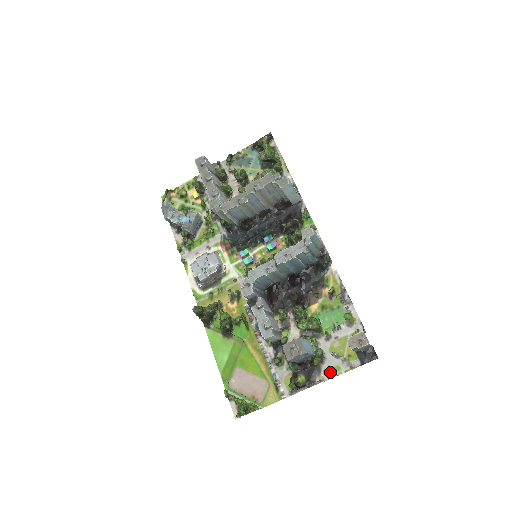
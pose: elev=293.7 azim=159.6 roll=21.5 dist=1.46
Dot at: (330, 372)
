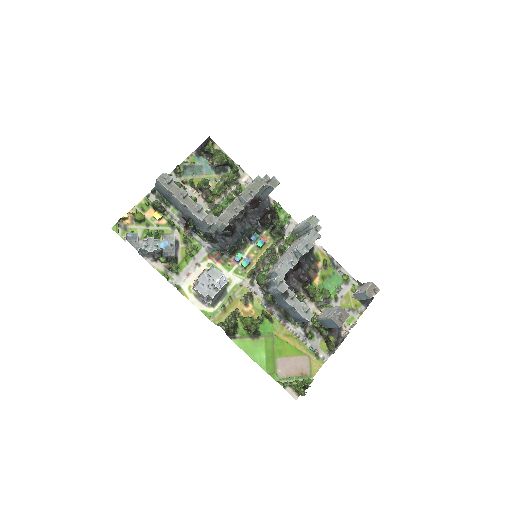
Dot at: (348, 324)
